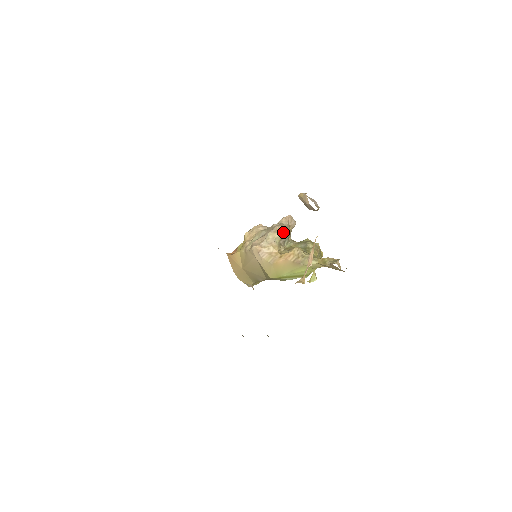
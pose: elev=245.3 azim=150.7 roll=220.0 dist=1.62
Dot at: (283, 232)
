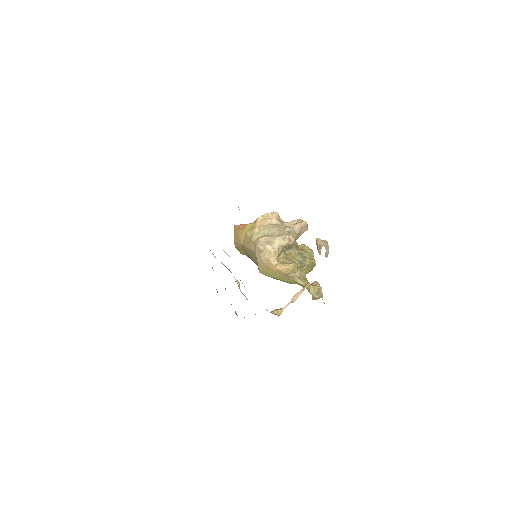
Dot at: (290, 243)
